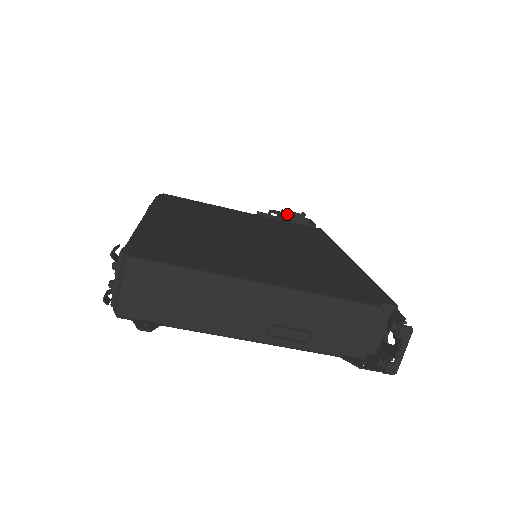
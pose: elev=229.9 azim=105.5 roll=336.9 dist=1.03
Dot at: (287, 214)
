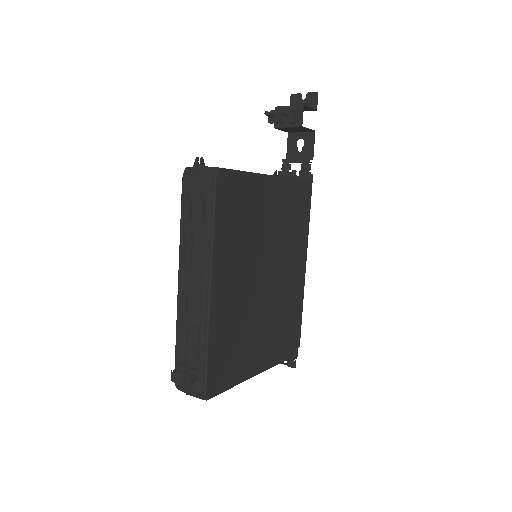
Dot at: (303, 127)
